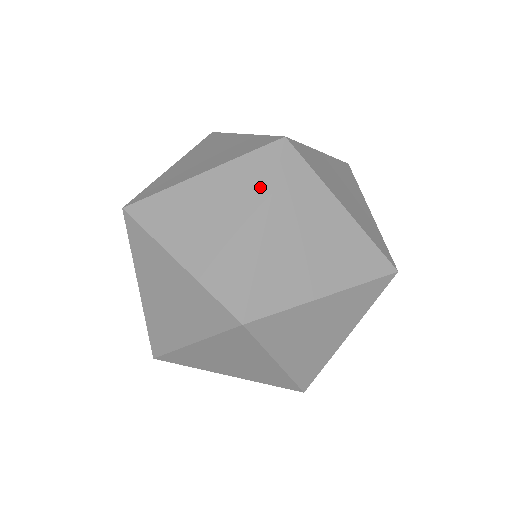
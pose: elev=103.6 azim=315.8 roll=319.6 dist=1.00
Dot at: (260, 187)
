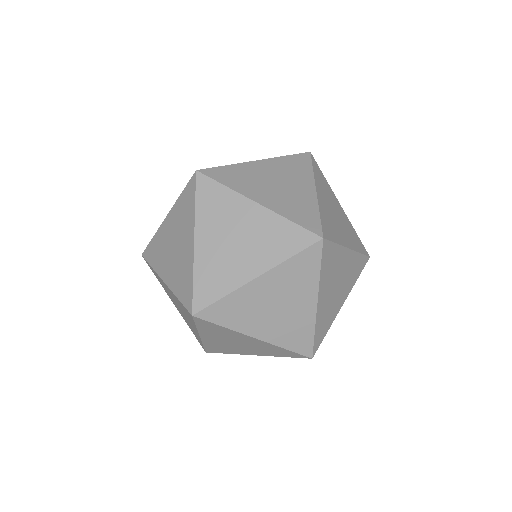
Dot at: (278, 252)
